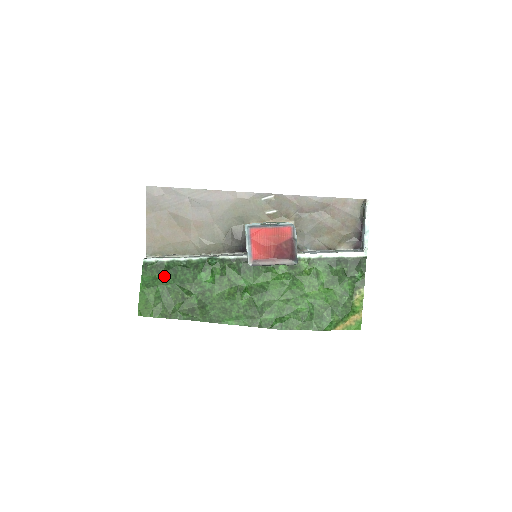
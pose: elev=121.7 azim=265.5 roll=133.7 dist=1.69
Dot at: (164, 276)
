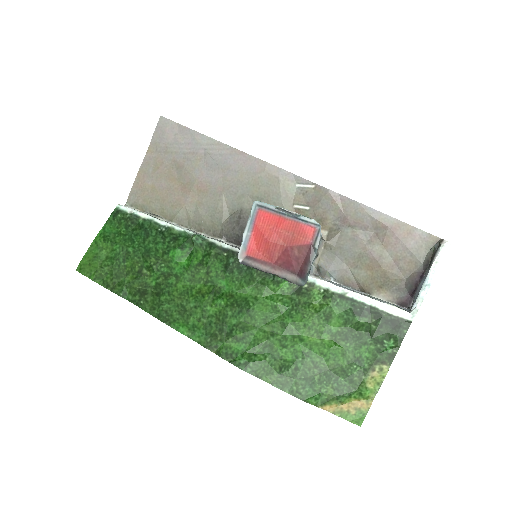
Dot at: (131, 235)
